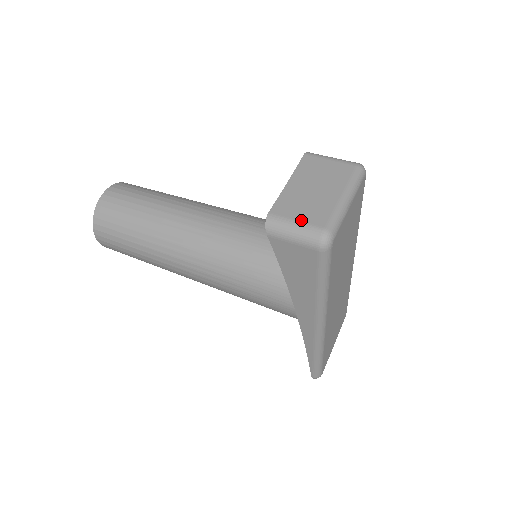
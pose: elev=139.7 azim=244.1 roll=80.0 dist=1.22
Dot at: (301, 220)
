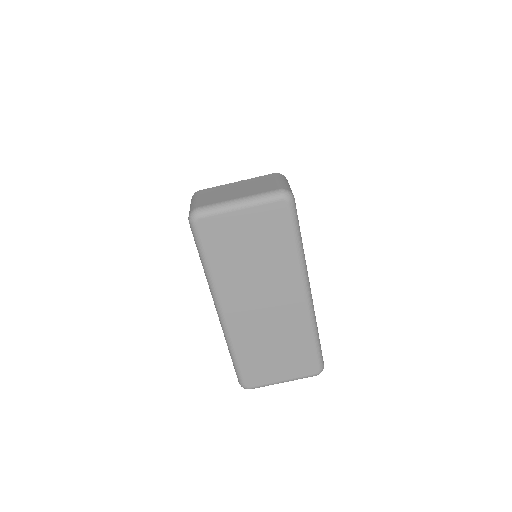
Dot at: (200, 199)
